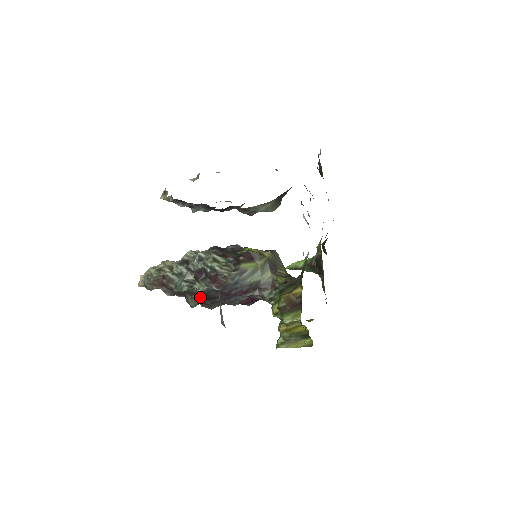
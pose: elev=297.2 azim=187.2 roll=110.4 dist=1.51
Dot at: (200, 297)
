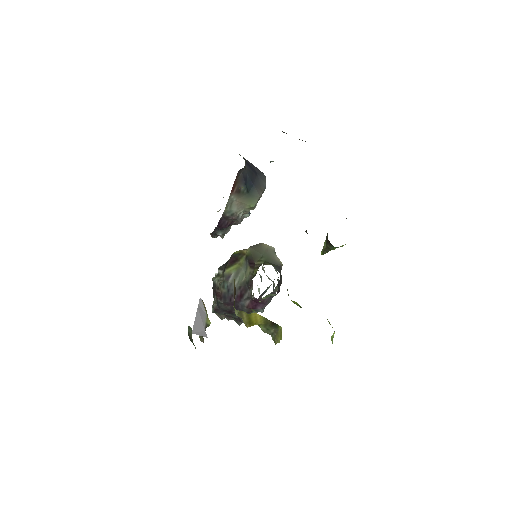
Dot at: occluded
